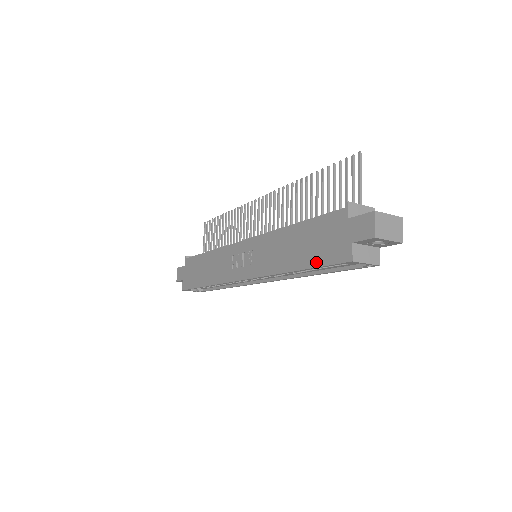
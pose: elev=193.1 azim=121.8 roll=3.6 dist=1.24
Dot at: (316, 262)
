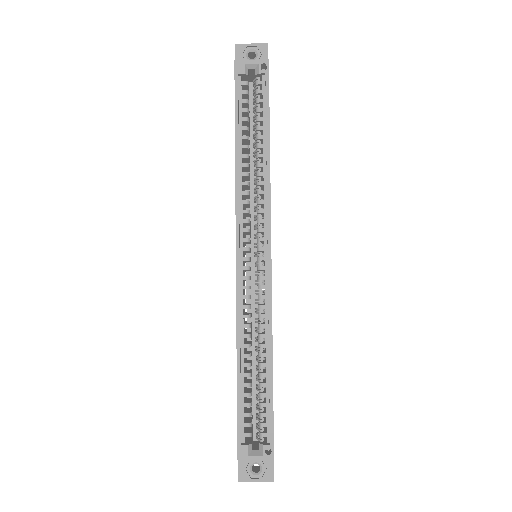
Dot at: (235, 111)
